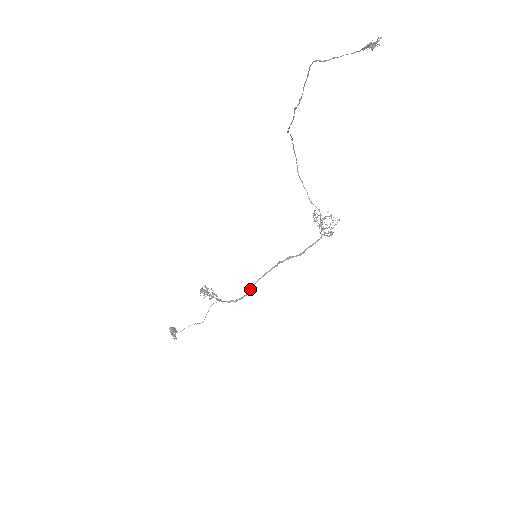
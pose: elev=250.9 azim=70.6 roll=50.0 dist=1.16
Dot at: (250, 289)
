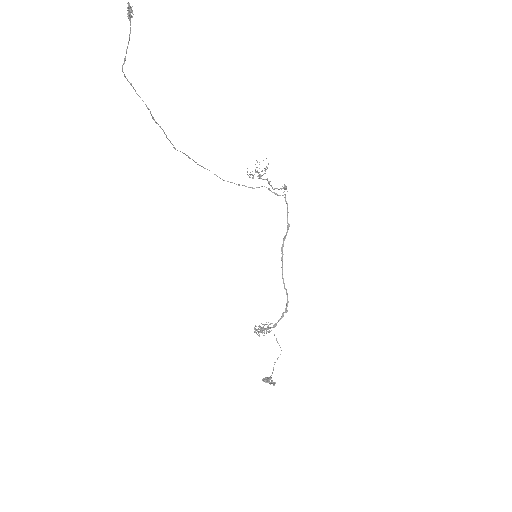
Dot at: occluded
